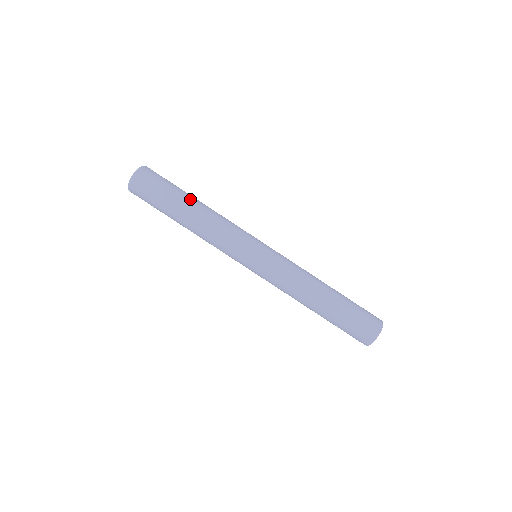
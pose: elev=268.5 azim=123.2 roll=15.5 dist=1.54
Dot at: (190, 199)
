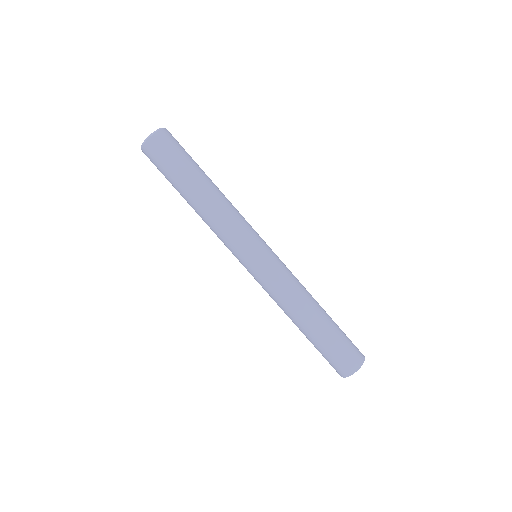
Dot at: (197, 183)
